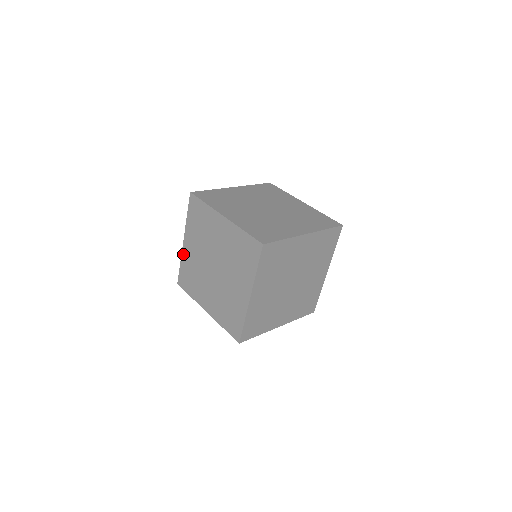
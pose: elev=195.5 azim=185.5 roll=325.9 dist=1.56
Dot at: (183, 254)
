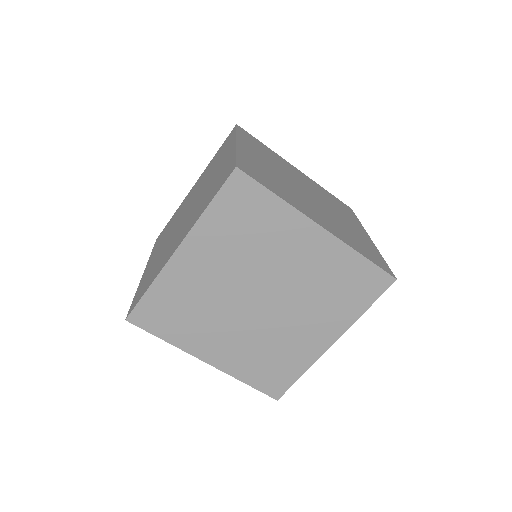
Dot at: (183, 201)
